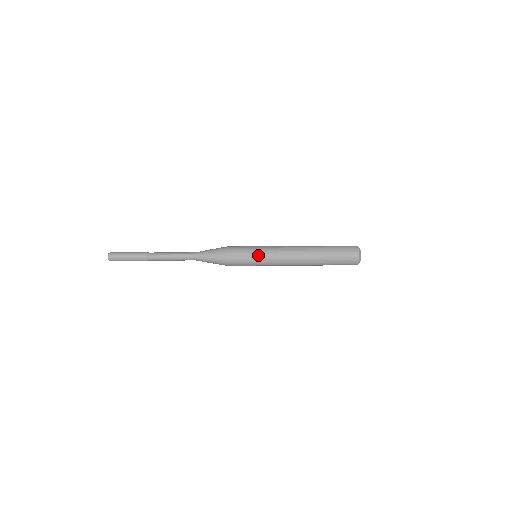
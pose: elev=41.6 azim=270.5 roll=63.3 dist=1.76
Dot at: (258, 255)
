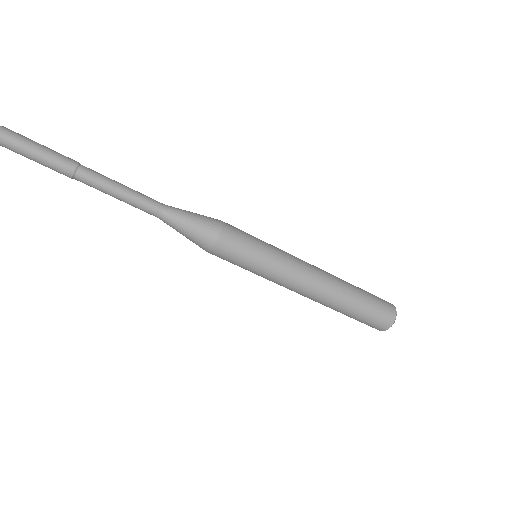
Dot at: (259, 268)
